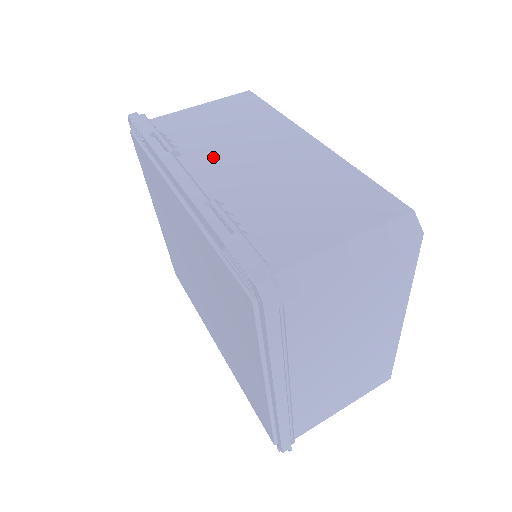
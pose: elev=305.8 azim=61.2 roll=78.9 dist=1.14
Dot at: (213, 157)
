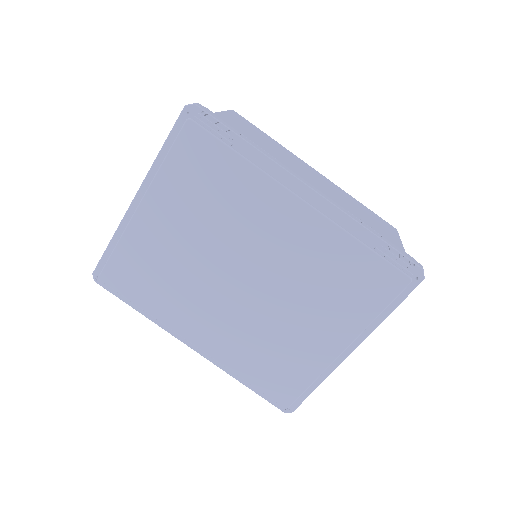
Dot at: occluded
